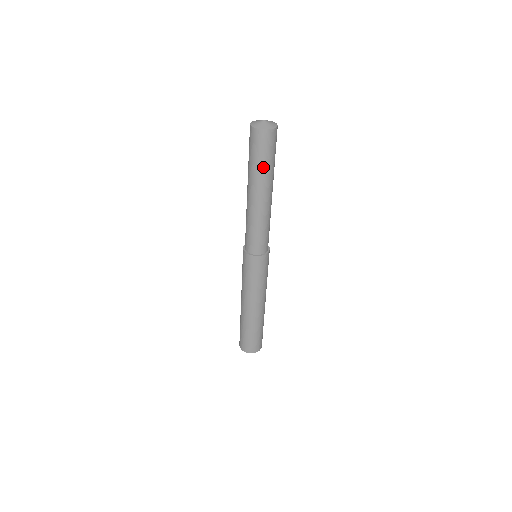
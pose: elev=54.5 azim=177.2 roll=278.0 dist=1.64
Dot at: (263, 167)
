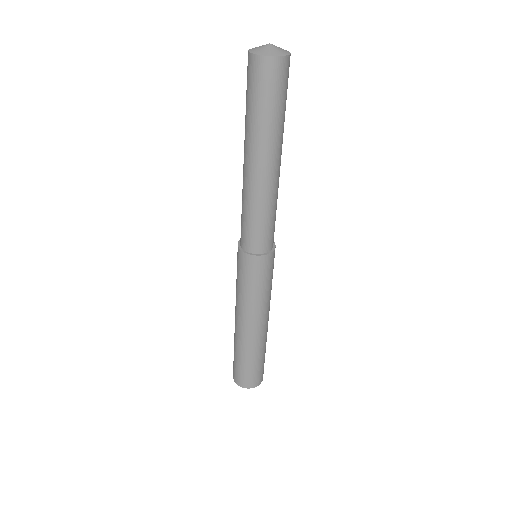
Dot at: (279, 118)
